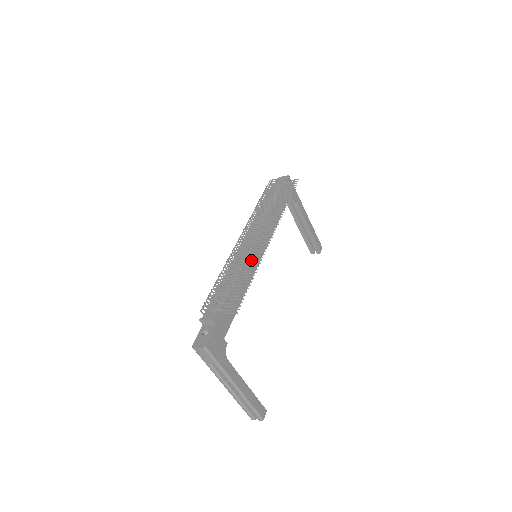
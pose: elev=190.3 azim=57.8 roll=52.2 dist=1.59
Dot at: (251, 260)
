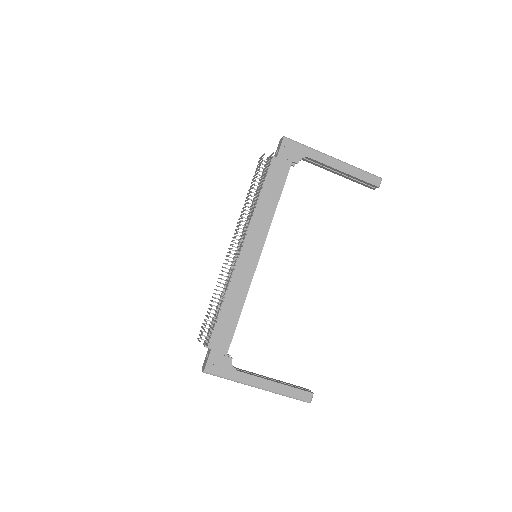
Dot at: (243, 268)
